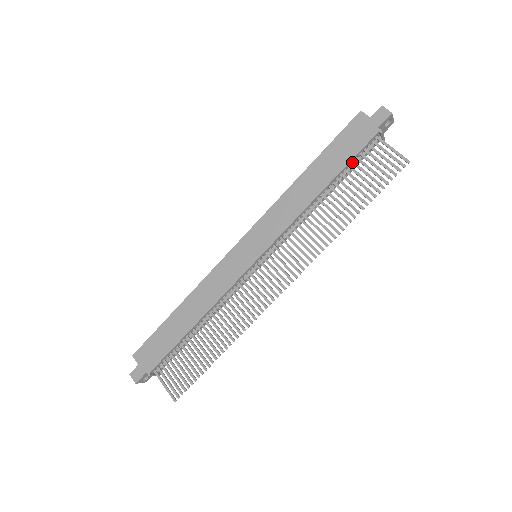
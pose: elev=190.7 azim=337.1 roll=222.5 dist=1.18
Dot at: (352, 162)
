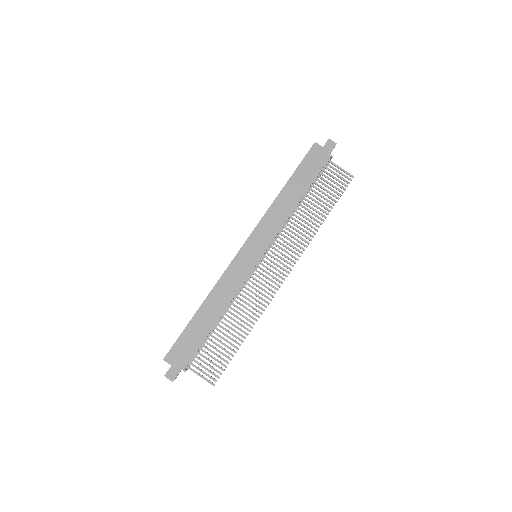
Dot at: (316, 179)
